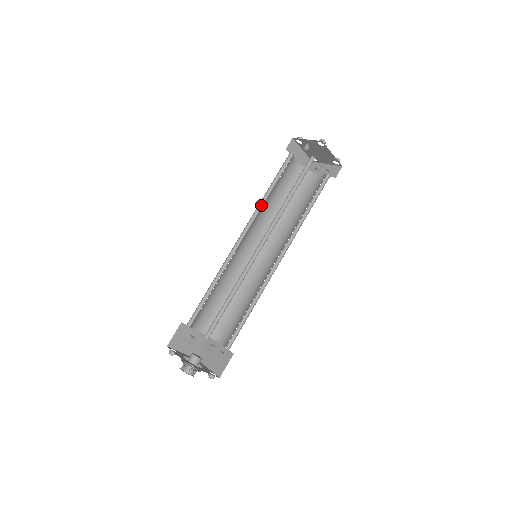
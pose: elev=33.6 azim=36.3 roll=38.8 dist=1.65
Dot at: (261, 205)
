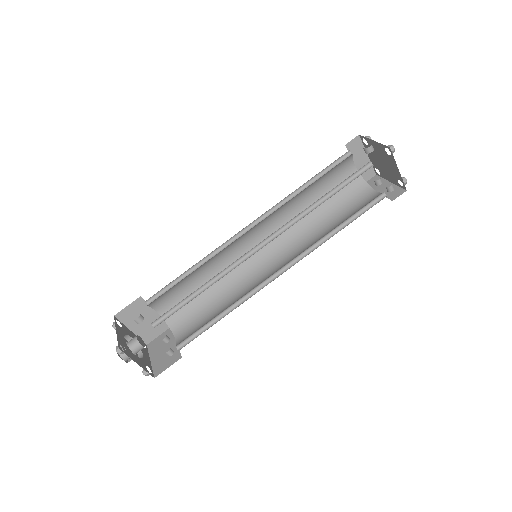
Dot at: (288, 199)
